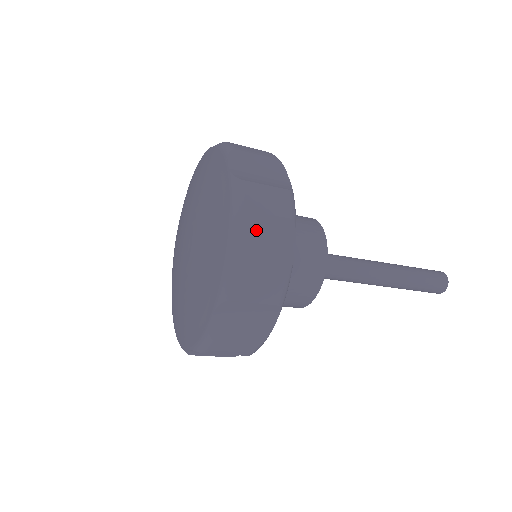
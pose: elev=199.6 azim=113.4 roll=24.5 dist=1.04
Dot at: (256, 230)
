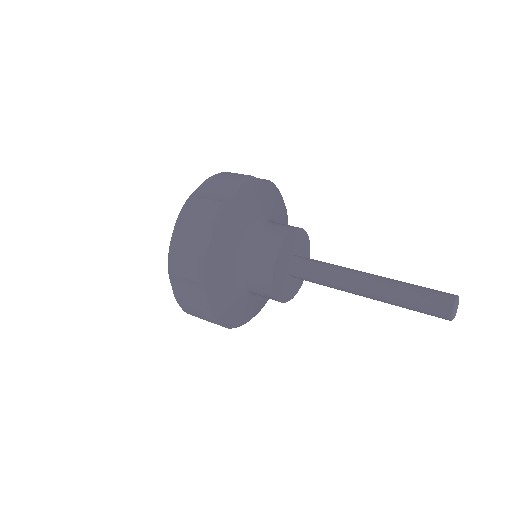
Dot at: (188, 229)
